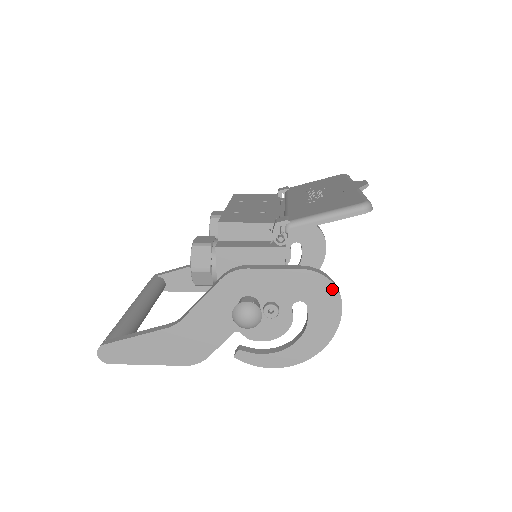
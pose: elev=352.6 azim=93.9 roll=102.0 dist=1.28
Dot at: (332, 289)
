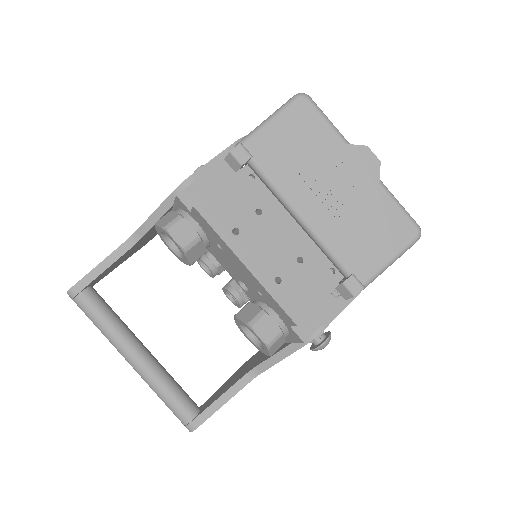
Dot at: occluded
